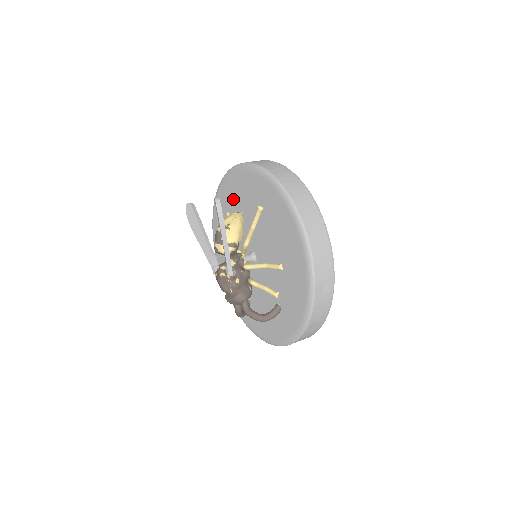
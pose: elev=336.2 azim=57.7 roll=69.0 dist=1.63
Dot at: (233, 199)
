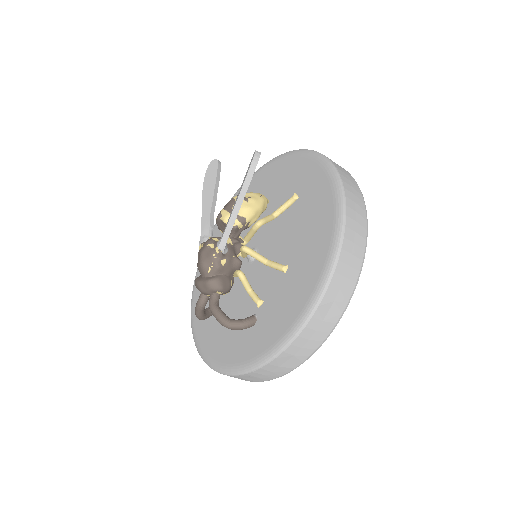
Dot at: (264, 187)
